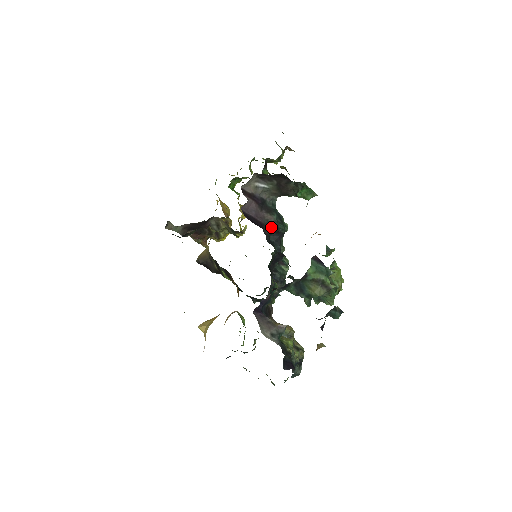
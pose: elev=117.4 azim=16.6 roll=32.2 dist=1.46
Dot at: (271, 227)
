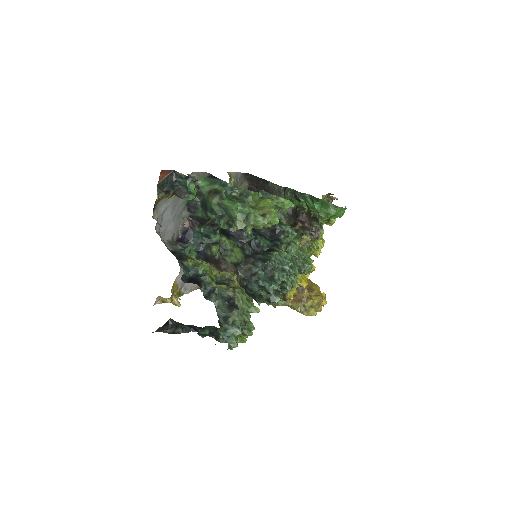
Dot at: occluded
